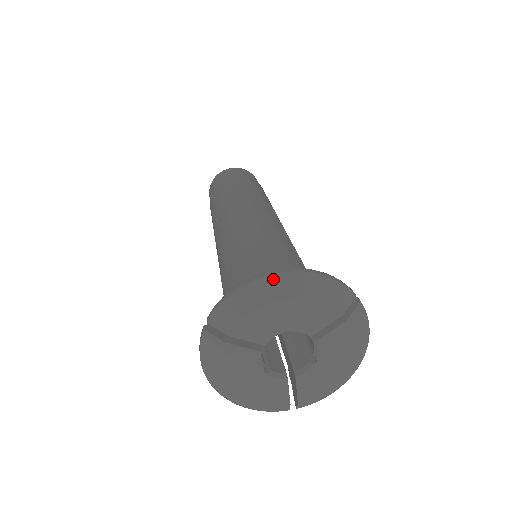
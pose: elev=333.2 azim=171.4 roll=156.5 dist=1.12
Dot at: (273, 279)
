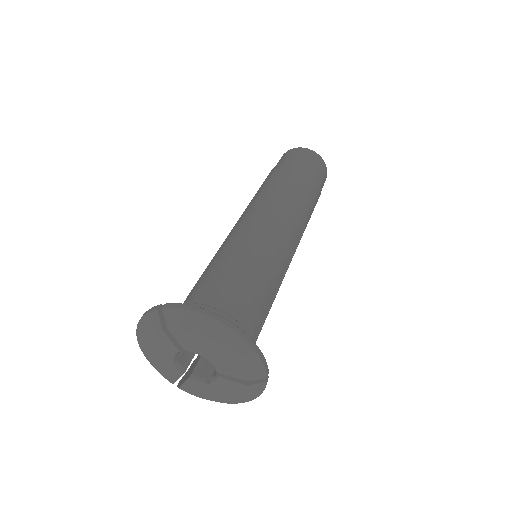
Dot at: (224, 328)
